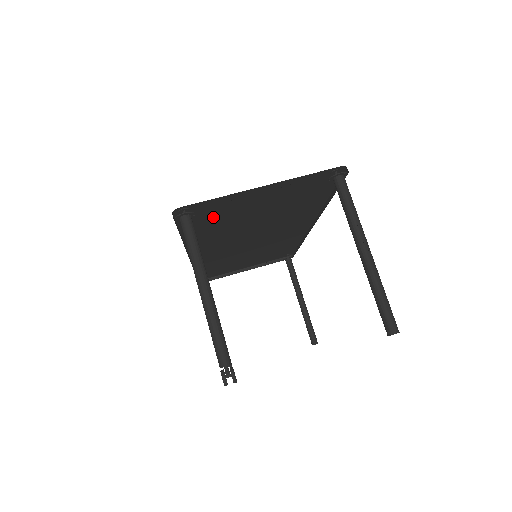
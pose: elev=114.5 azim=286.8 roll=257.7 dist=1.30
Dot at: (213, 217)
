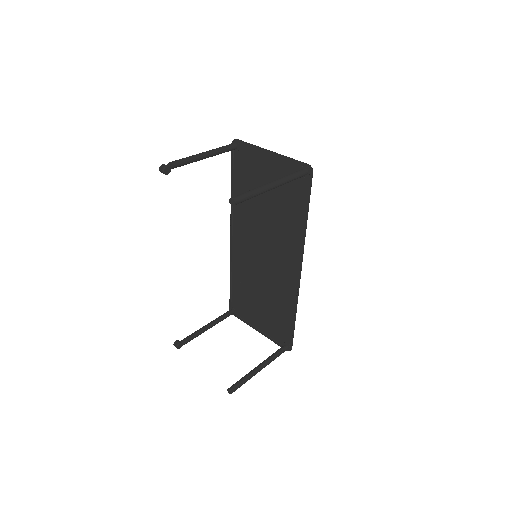
Dot at: (249, 174)
